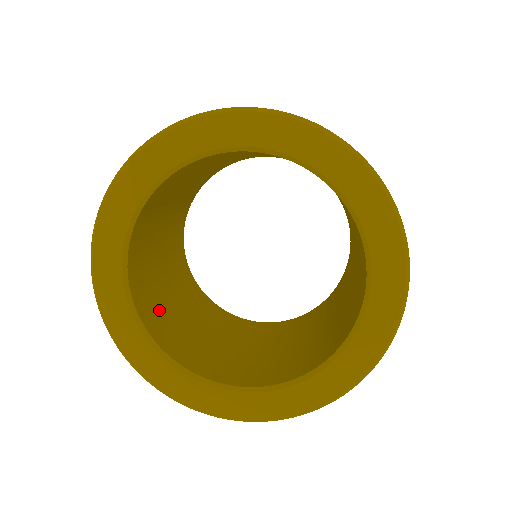
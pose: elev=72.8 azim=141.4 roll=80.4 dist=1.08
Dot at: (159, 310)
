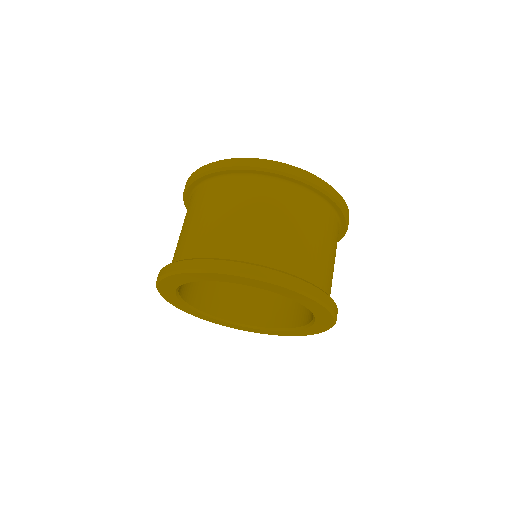
Dot at: (227, 296)
